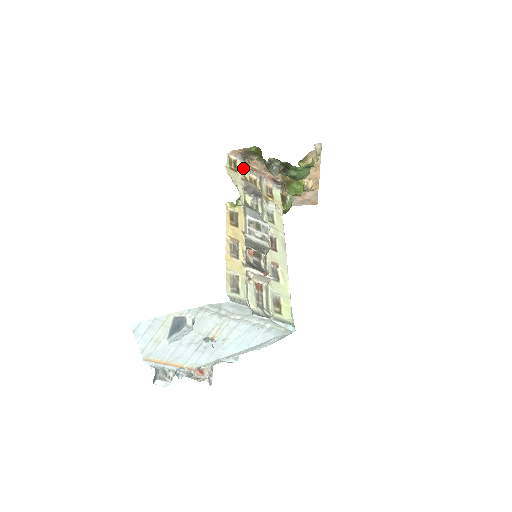
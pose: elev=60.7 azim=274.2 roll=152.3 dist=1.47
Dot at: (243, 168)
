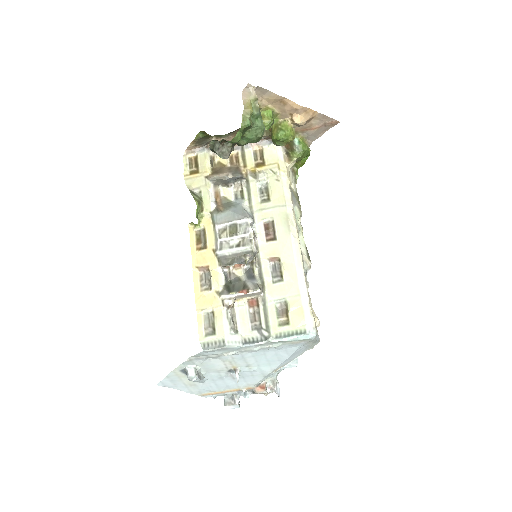
Dot at: (207, 160)
